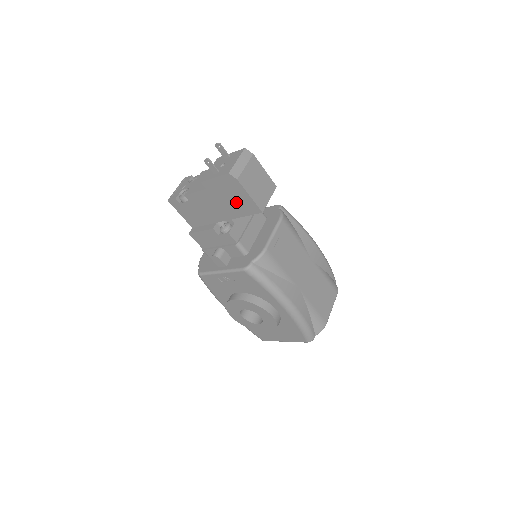
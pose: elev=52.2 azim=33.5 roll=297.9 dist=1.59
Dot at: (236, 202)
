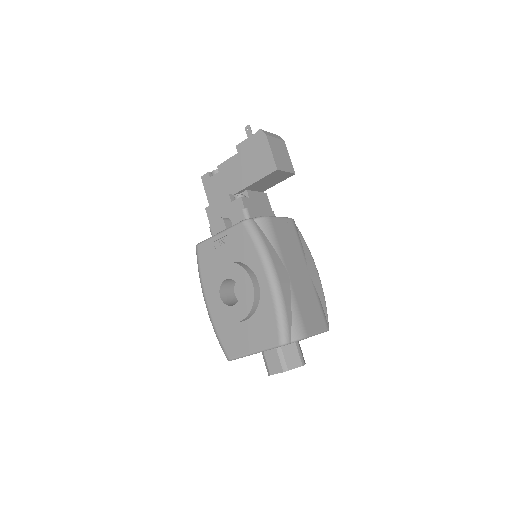
Dot at: (258, 162)
